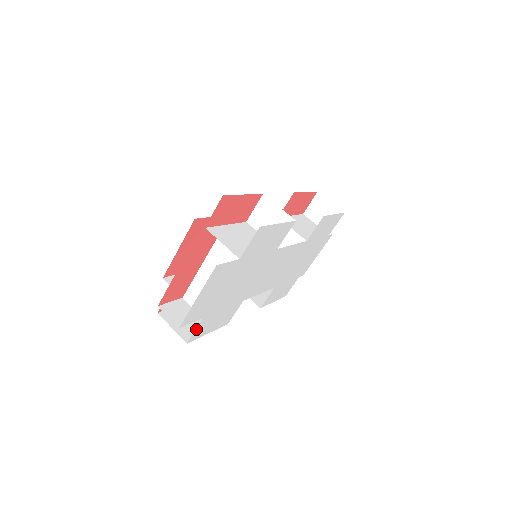
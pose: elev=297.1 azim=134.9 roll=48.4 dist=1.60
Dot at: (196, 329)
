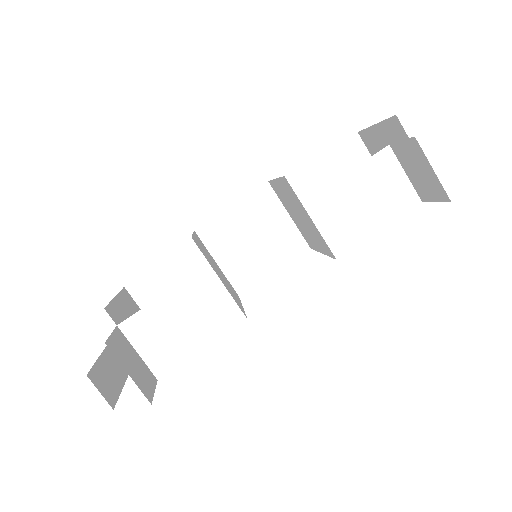
Dot at: occluded
